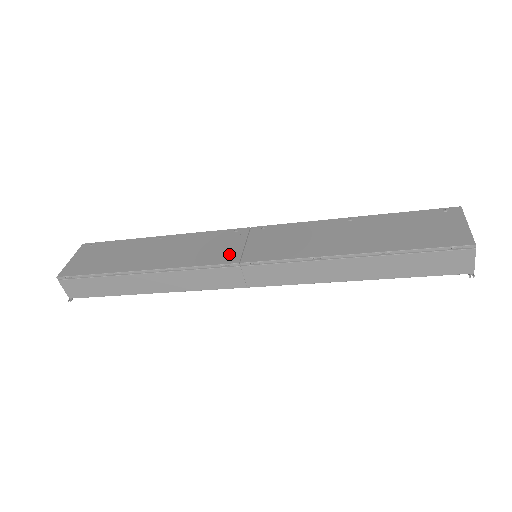
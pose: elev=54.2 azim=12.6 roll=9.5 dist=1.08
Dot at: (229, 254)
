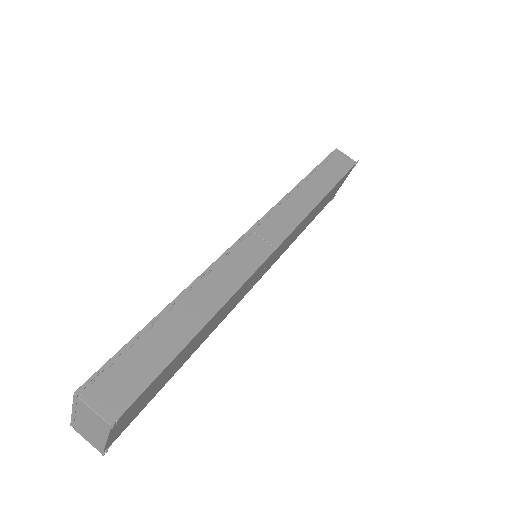
Dot at: occluded
